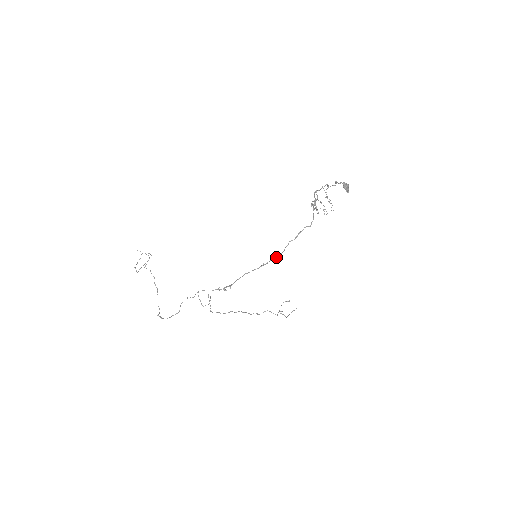
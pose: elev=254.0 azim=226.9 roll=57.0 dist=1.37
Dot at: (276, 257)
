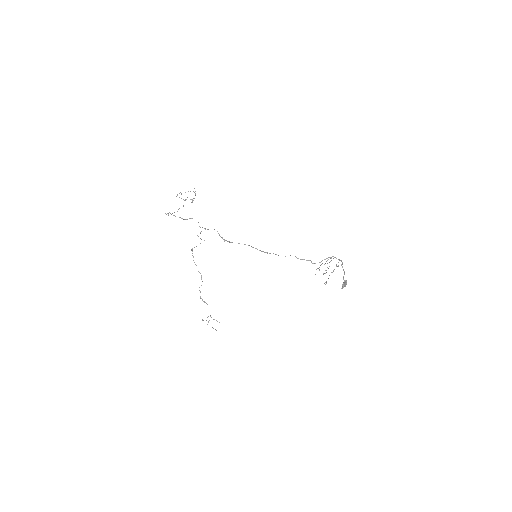
Dot at: occluded
